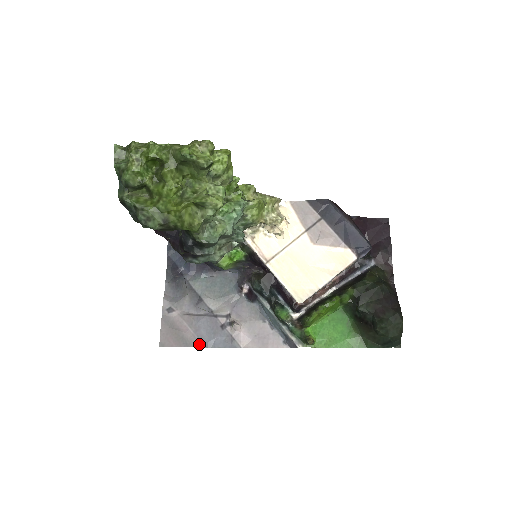
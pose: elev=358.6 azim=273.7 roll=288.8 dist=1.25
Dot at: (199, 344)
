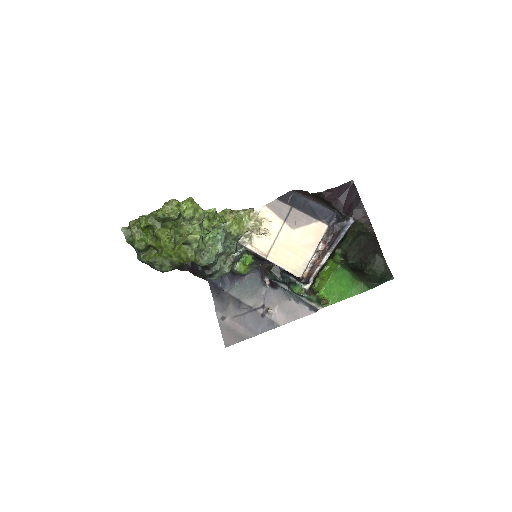
Dot at: (251, 335)
